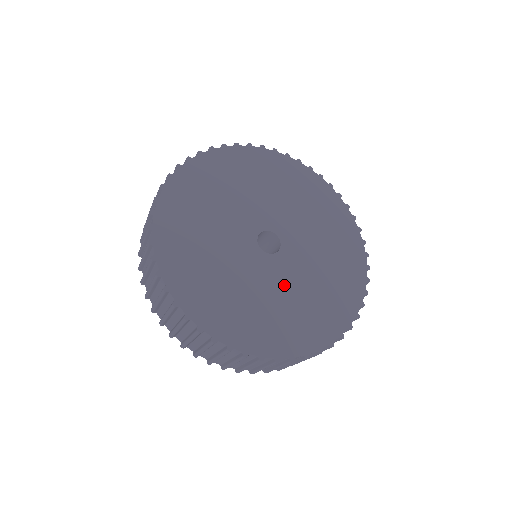
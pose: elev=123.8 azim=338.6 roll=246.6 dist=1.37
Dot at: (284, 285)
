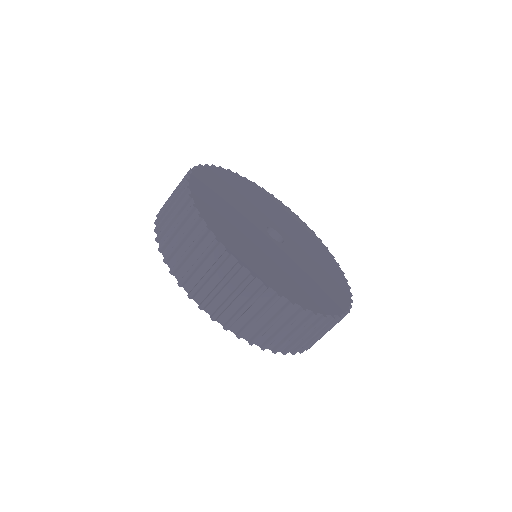
Dot at: (297, 265)
